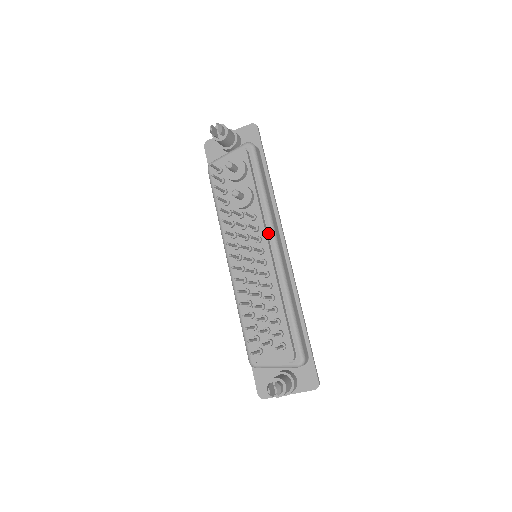
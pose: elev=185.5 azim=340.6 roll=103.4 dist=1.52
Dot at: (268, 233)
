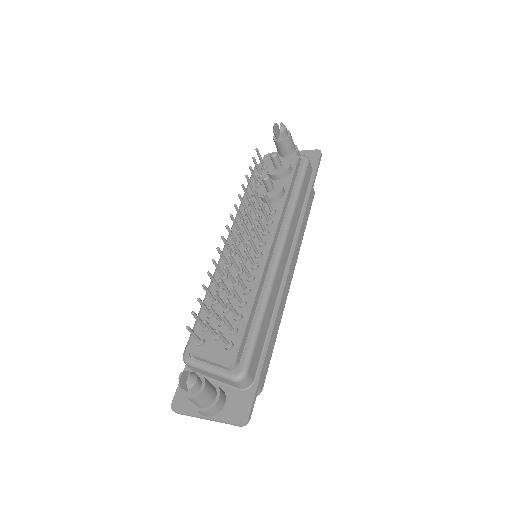
Dot at: (279, 232)
